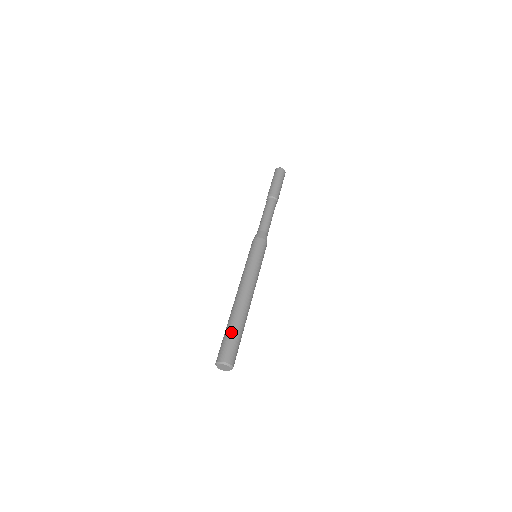
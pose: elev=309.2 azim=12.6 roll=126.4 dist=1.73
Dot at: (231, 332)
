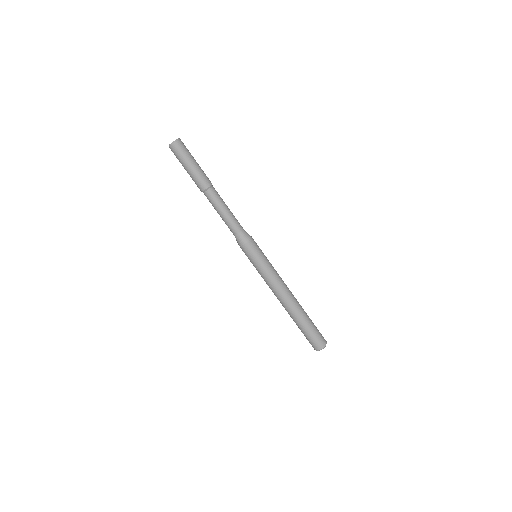
Dot at: (309, 328)
